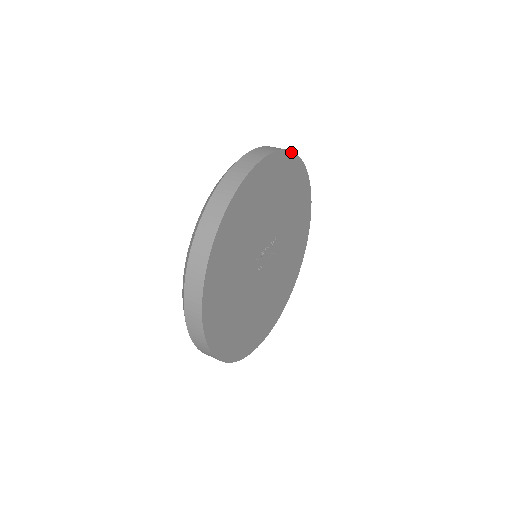
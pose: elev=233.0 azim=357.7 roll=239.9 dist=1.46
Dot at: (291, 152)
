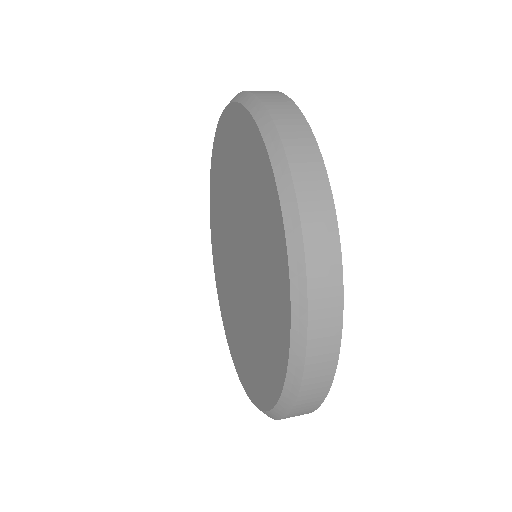
Dot at: occluded
